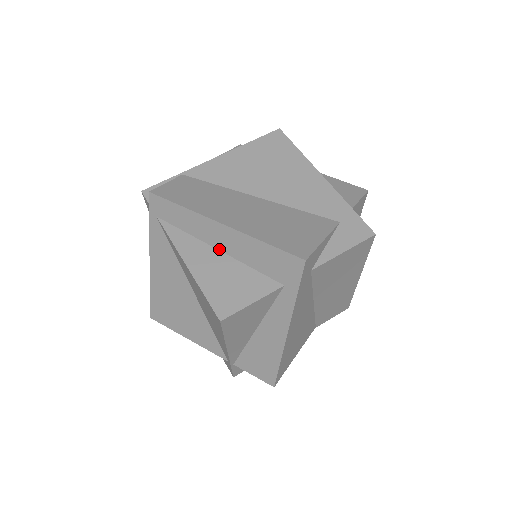
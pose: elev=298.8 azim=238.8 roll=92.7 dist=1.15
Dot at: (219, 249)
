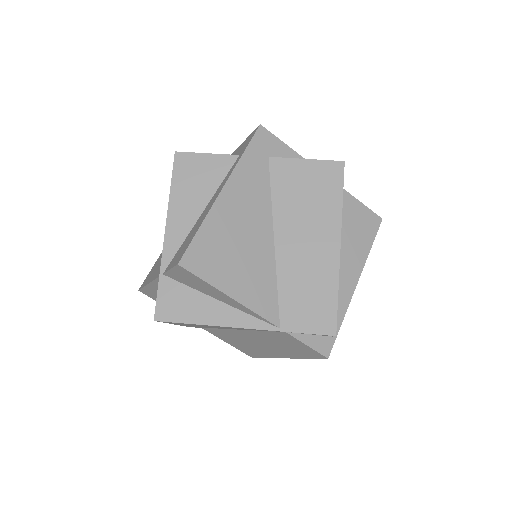
Dot at: occluded
